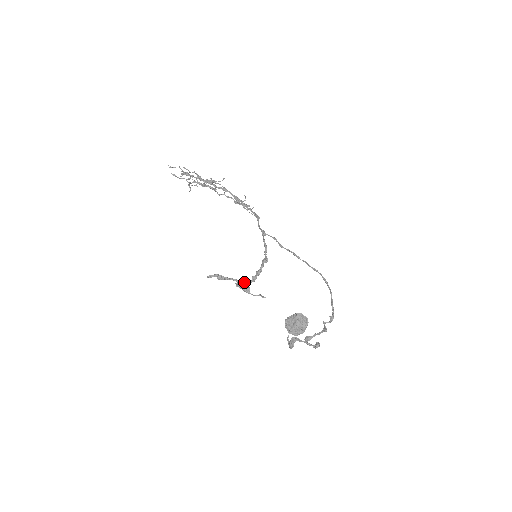
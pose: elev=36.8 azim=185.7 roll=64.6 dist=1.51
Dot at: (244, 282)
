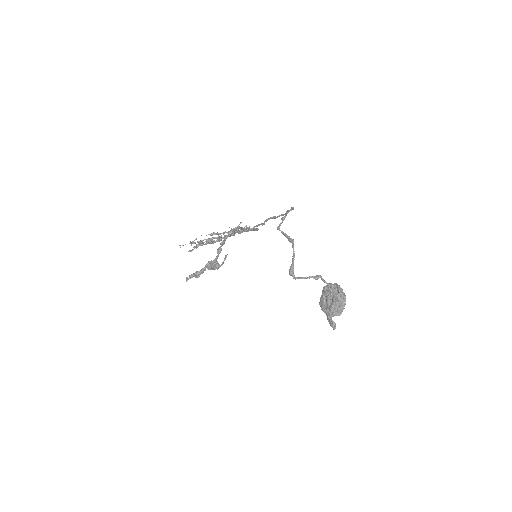
Dot at: (213, 261)
